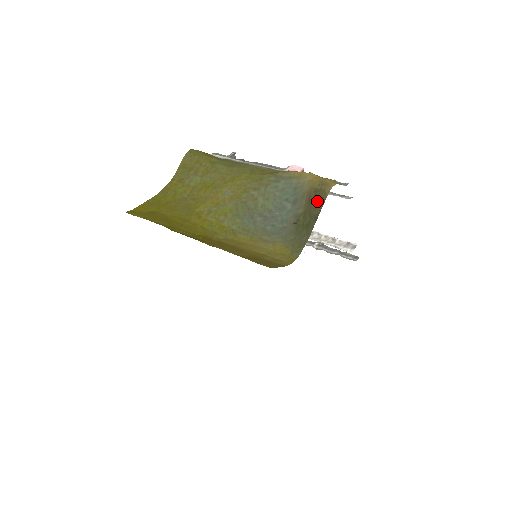
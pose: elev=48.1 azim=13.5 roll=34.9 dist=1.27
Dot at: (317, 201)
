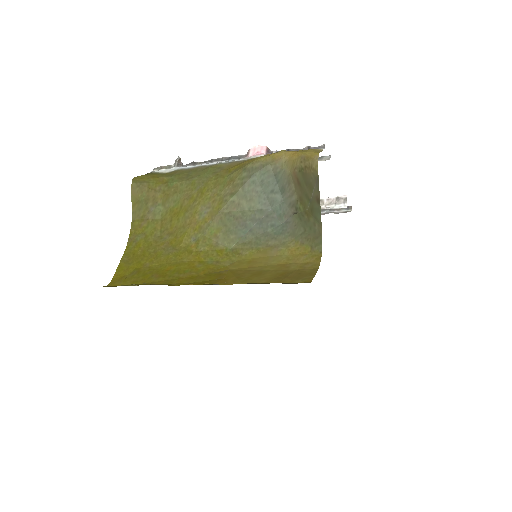
Dot at: (309, 181)
